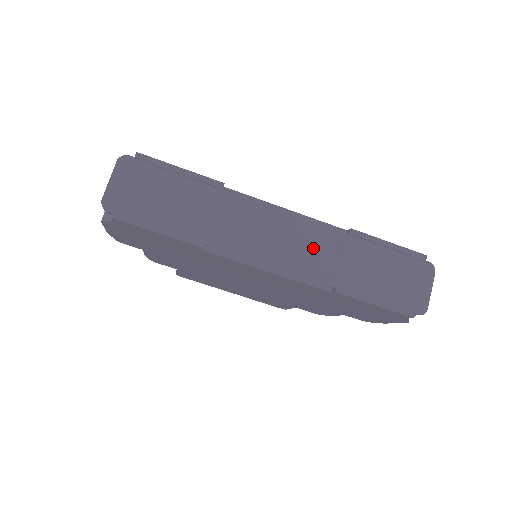
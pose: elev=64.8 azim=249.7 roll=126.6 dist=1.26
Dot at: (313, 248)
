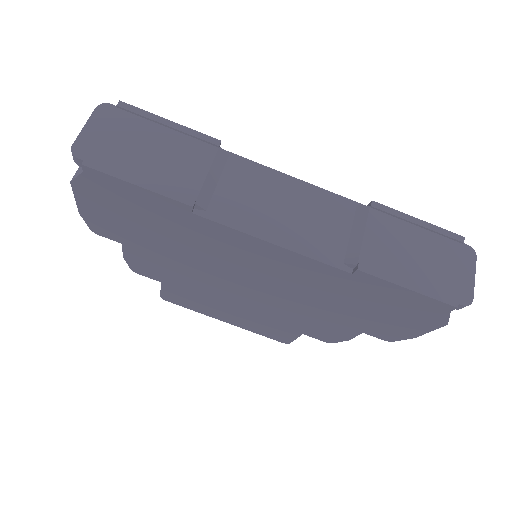
Dot at: (327, 222)
